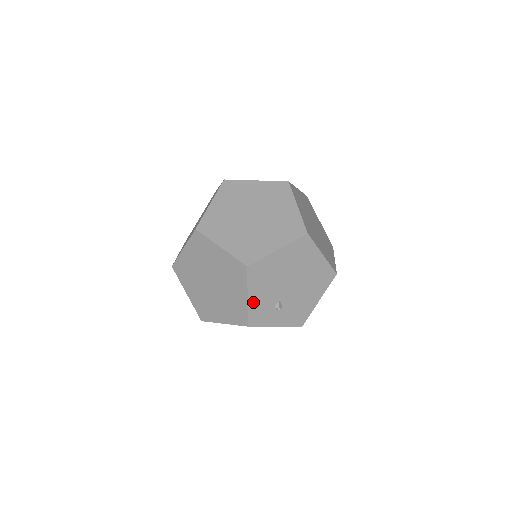
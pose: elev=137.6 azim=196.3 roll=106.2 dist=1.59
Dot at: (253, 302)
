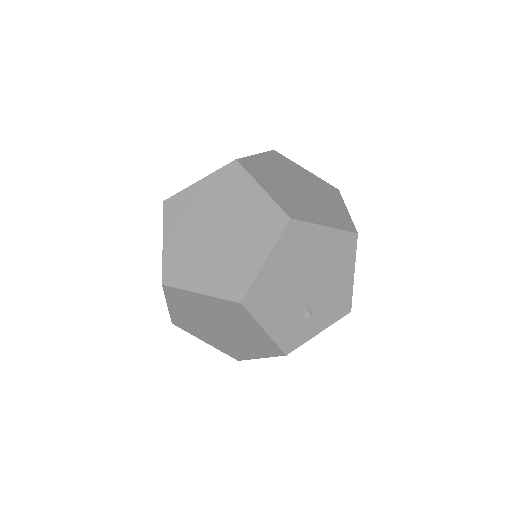
Dot at: (275, 330)
